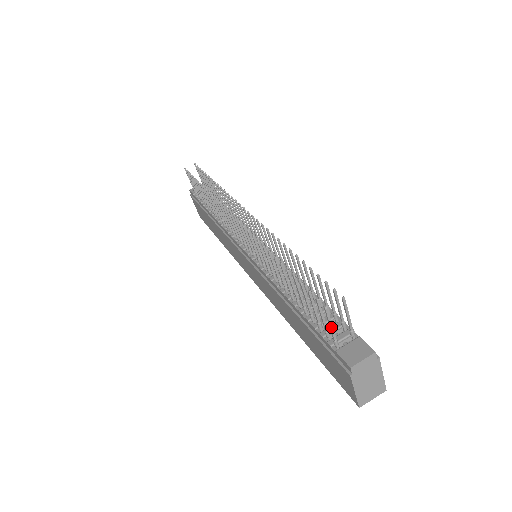
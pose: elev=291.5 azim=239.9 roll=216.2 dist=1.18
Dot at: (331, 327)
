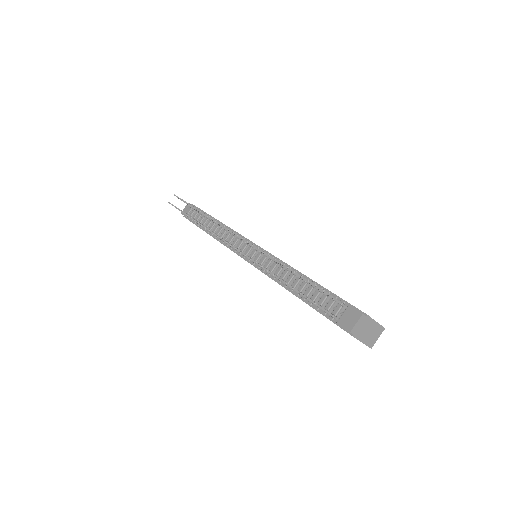
Dot at: (325, 311)
